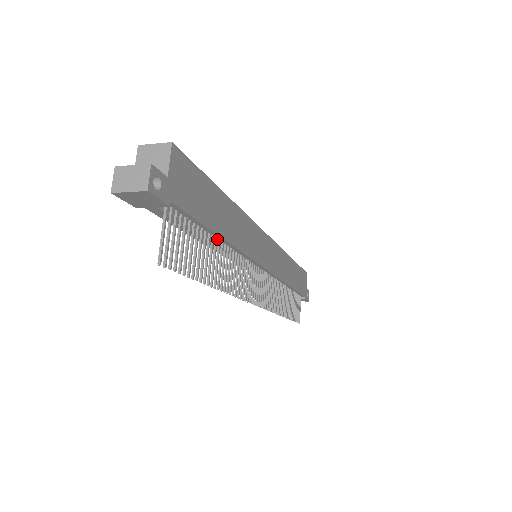
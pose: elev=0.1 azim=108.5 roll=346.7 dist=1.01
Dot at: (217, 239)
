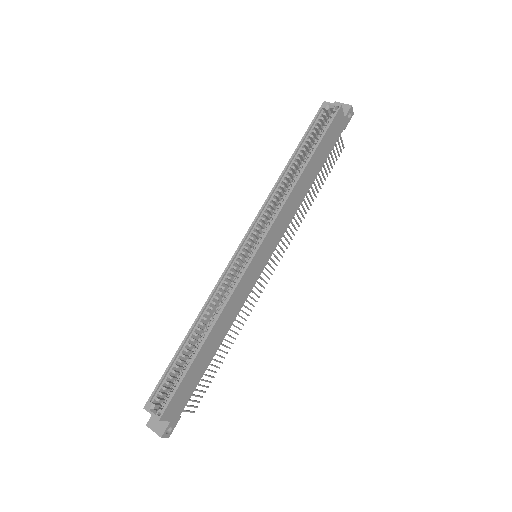
Dot at: occluded
